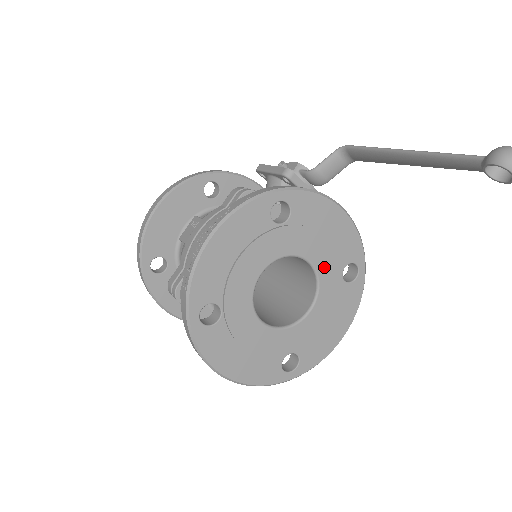
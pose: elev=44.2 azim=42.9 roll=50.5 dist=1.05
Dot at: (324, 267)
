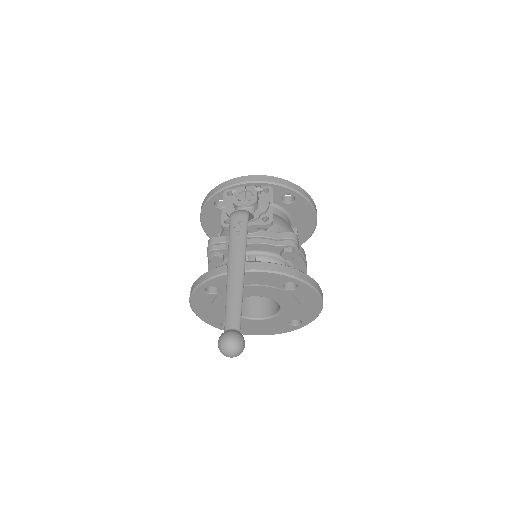
Dot at: (266, 294)
